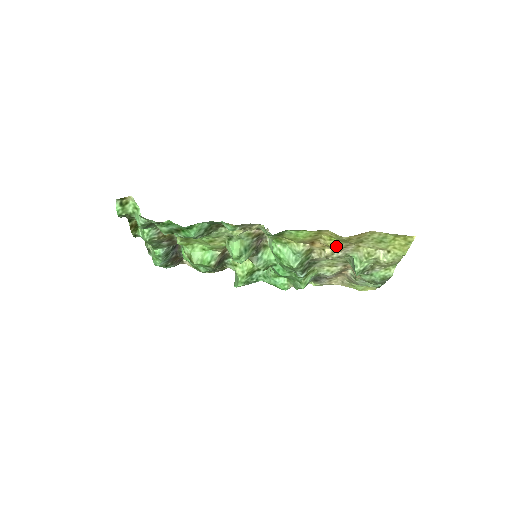
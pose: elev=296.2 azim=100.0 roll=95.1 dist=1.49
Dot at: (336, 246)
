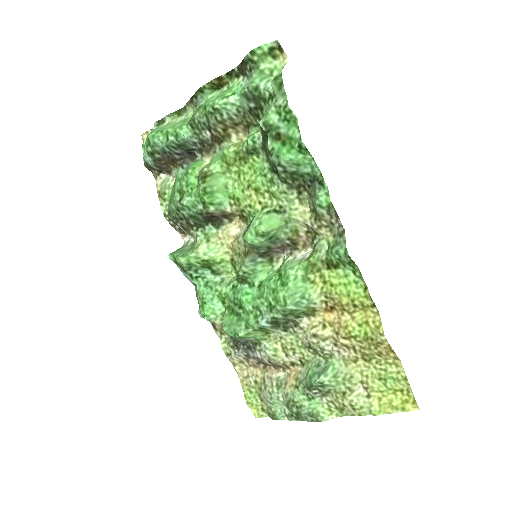
Dot at: (348, 336)
